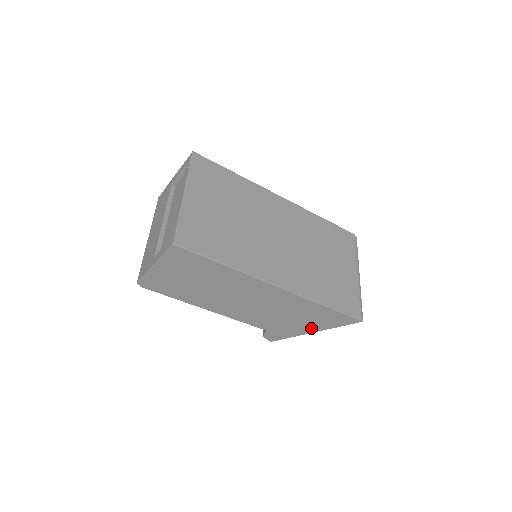
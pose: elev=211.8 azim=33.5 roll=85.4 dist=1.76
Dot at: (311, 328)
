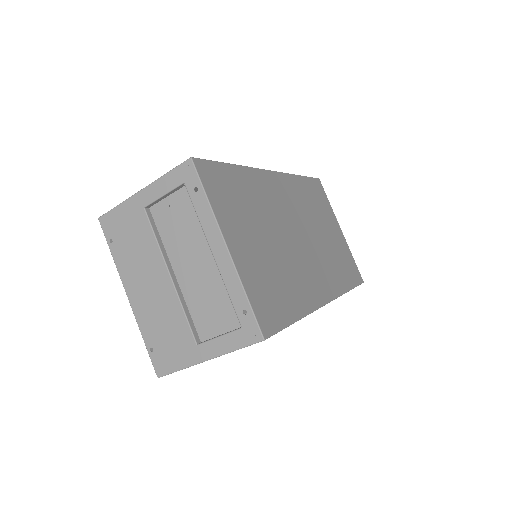
Dot at: occluded
